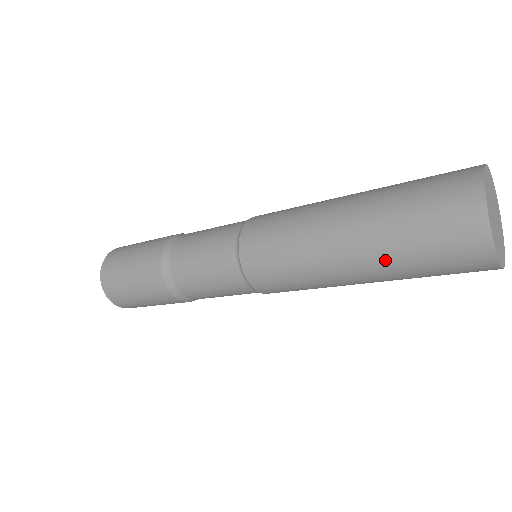
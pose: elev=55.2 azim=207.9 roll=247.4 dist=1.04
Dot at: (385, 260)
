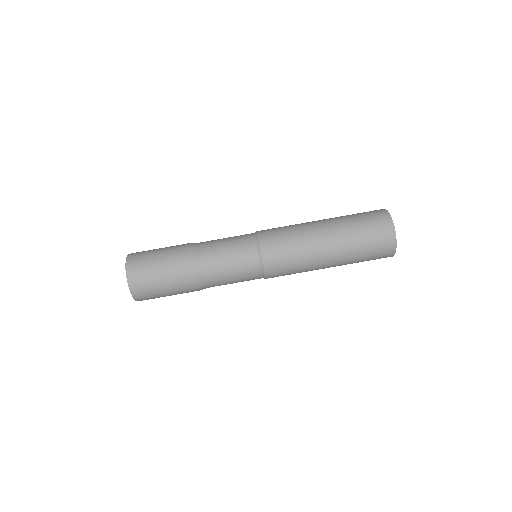
Dot at: occluded
